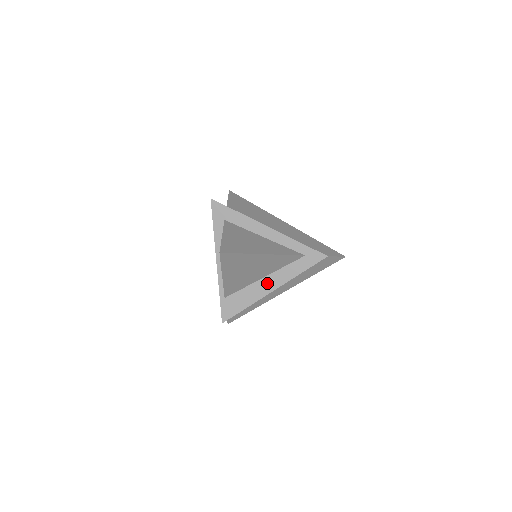
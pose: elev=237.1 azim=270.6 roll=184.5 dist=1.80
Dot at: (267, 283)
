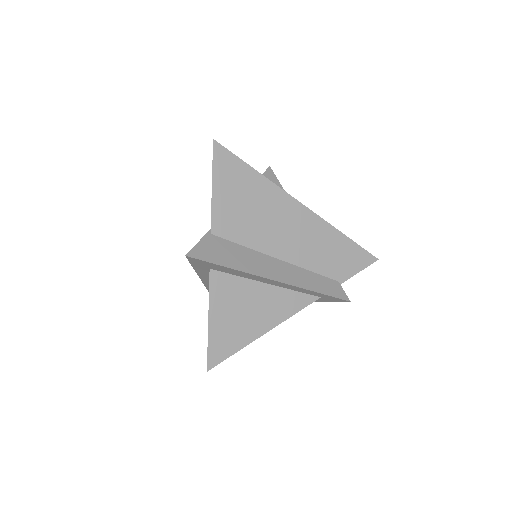
Dot at: occluded
